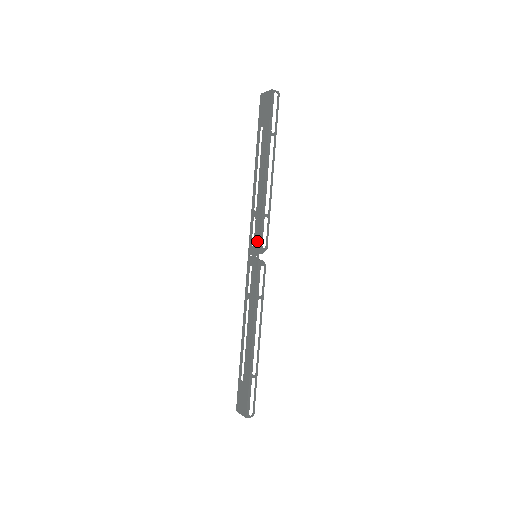
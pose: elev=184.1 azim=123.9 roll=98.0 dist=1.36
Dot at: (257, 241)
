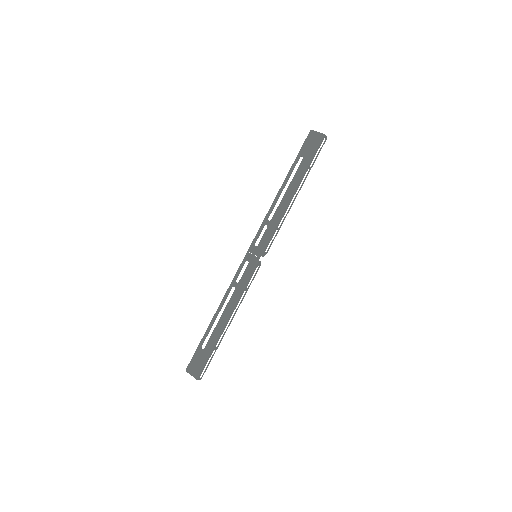
Dot at: (263, 245)
